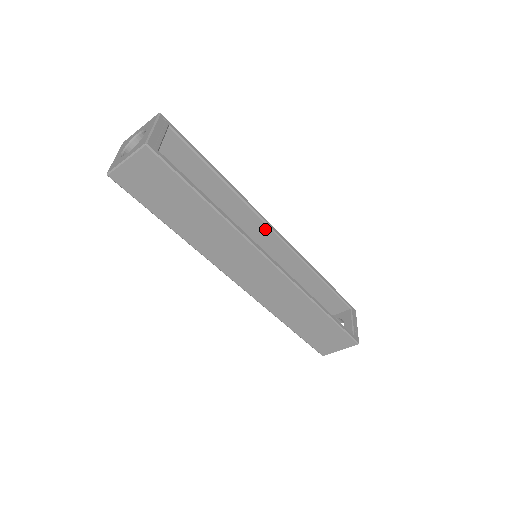
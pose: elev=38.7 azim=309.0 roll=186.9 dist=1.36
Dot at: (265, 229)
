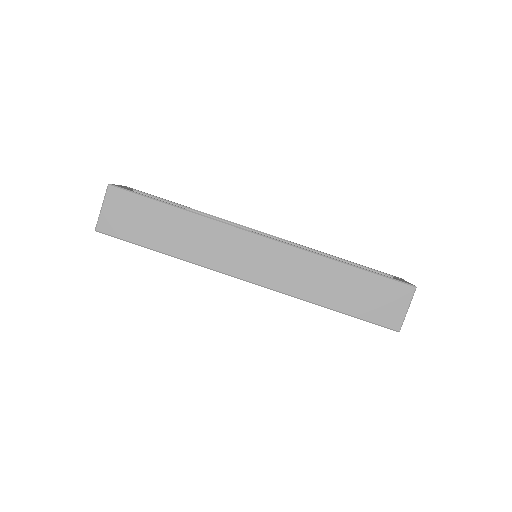
Dot at: occluded
